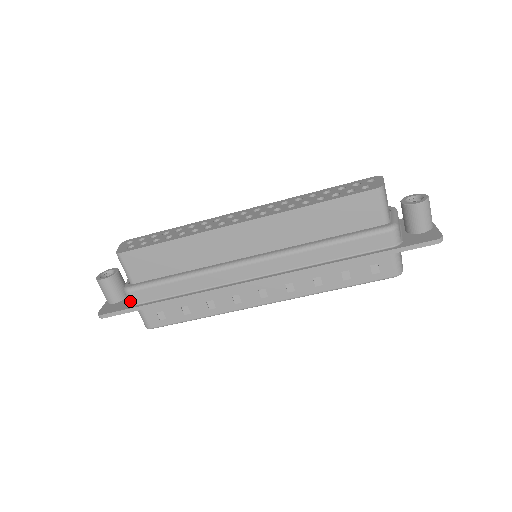
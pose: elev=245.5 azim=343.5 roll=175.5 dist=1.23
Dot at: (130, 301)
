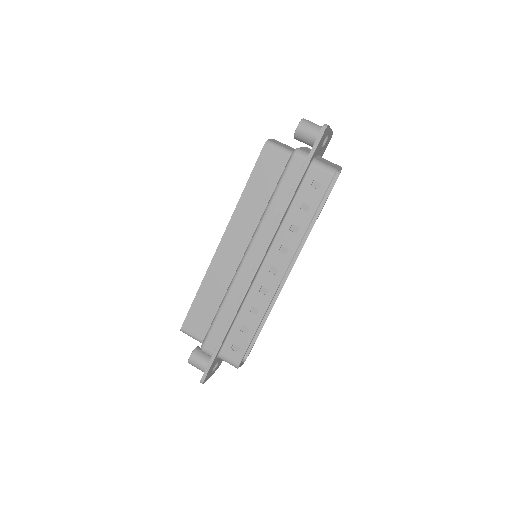
Dot at: (209, 354)
